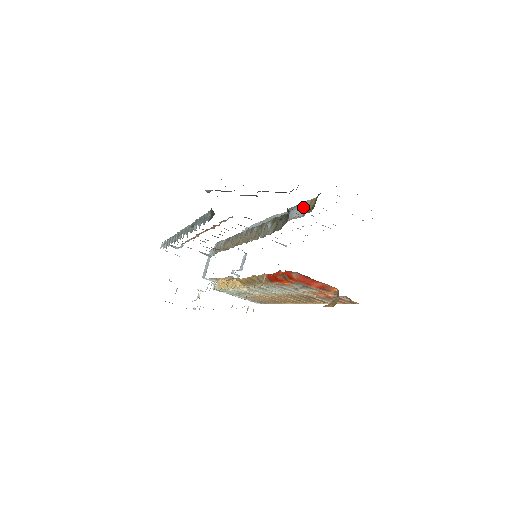
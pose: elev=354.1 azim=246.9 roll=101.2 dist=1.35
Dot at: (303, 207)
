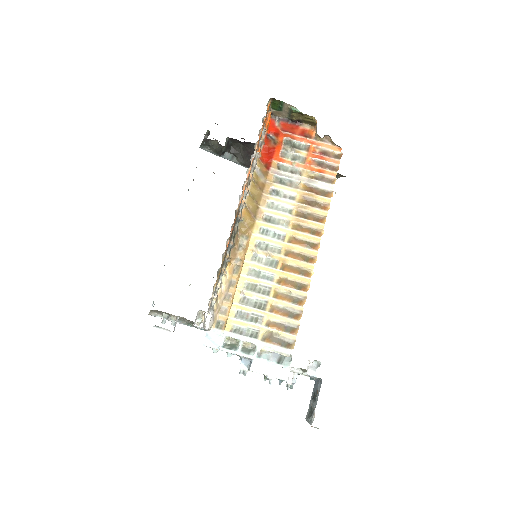
Dot at: occluded
